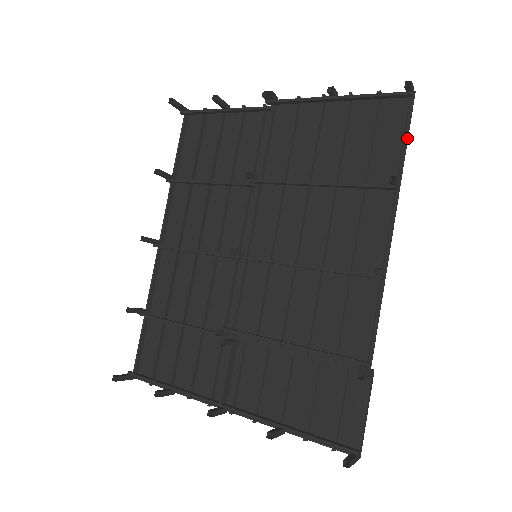
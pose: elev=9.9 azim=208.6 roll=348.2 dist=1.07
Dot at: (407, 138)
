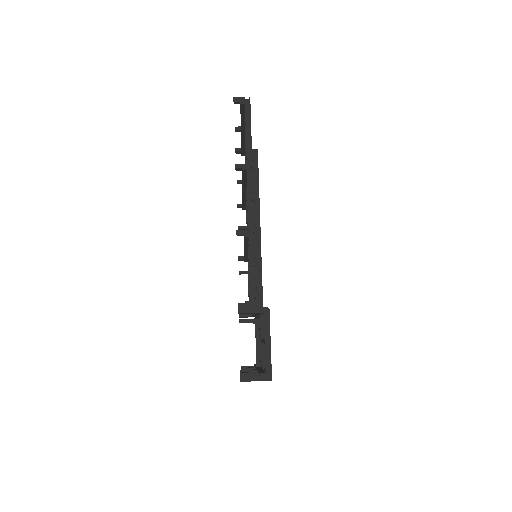
Dot at: (250, 131)
